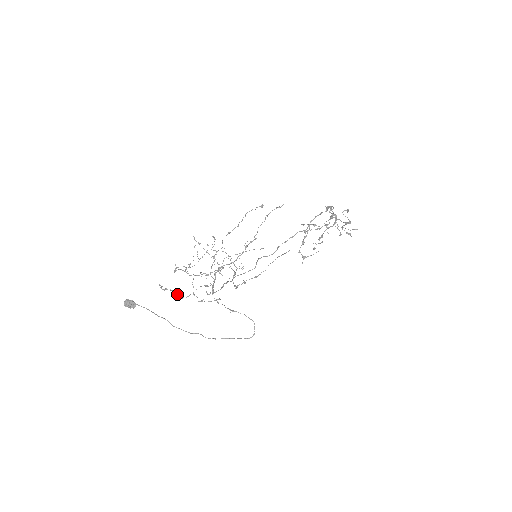
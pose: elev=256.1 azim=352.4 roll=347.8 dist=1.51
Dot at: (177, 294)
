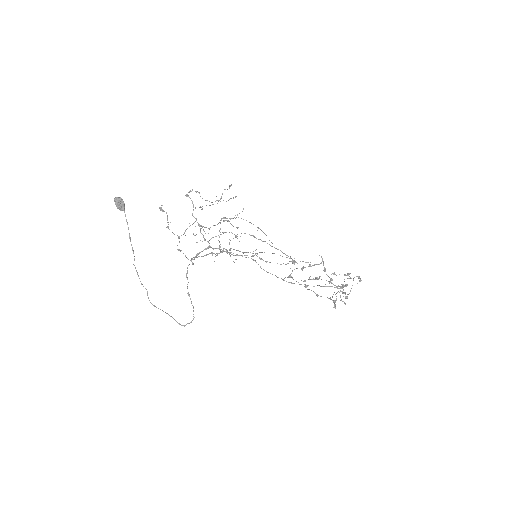
Dot at: occluded
